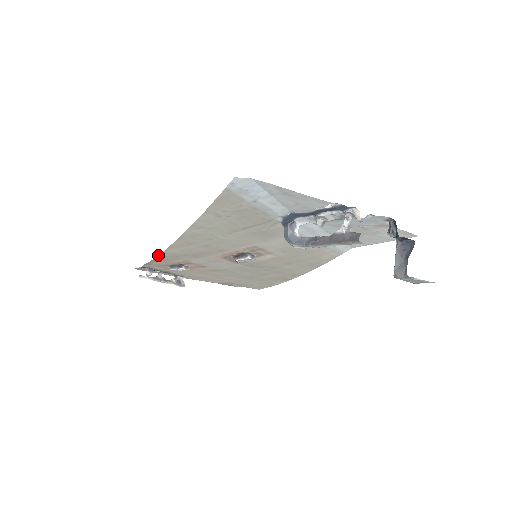
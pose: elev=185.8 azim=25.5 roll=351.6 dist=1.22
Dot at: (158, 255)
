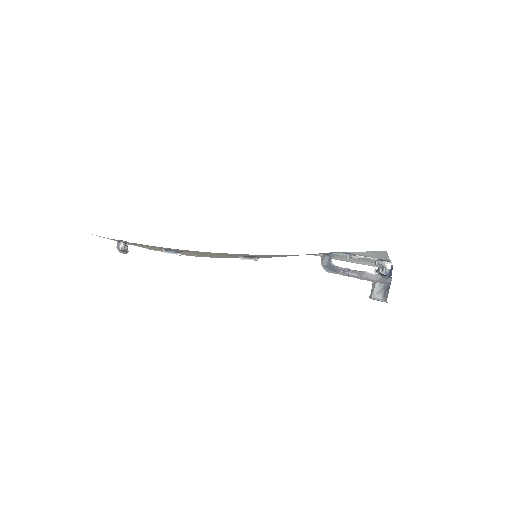
Dot at: occluded
